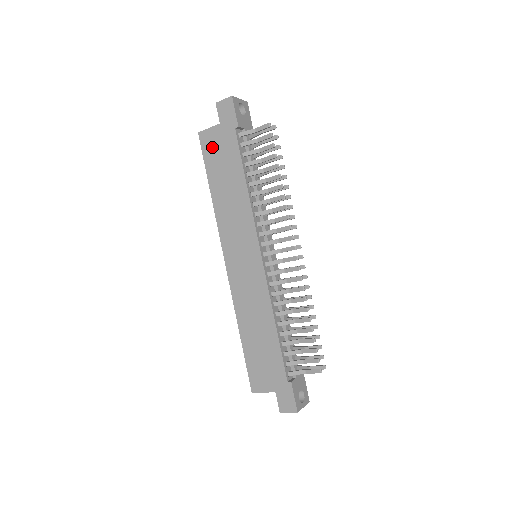
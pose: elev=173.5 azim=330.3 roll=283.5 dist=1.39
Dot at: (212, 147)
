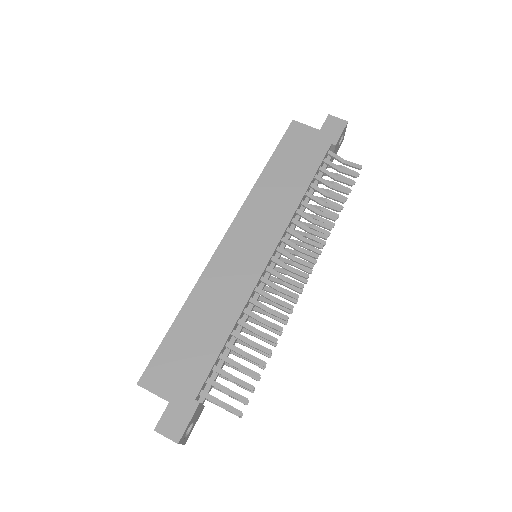
Dot at: (297, 139)
